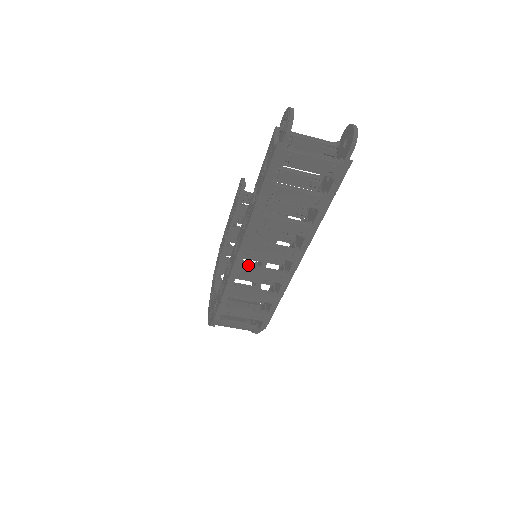
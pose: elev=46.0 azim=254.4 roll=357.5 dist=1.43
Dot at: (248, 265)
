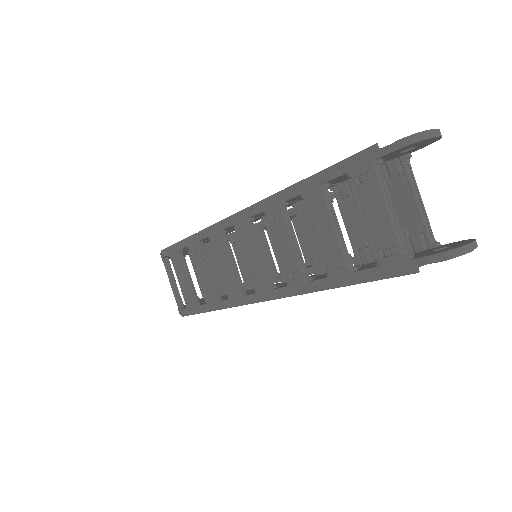
Dot at: (226, 241)
